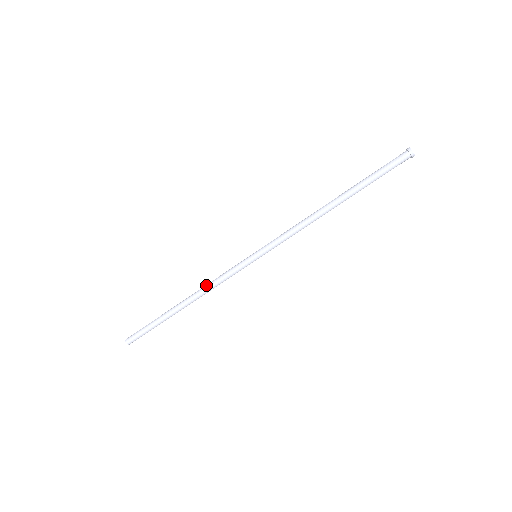
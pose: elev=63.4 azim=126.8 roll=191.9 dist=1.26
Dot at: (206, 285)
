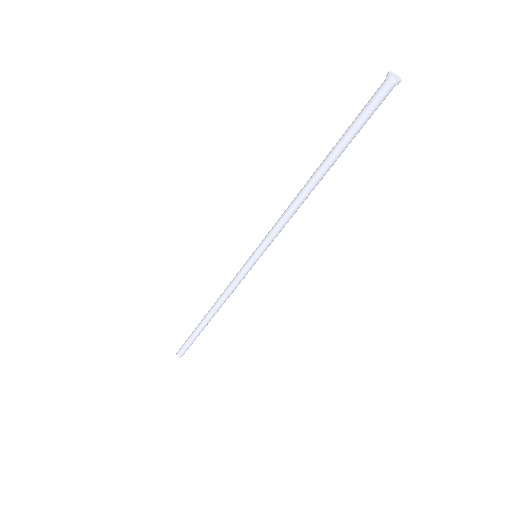
Dot at: (223, 299)
